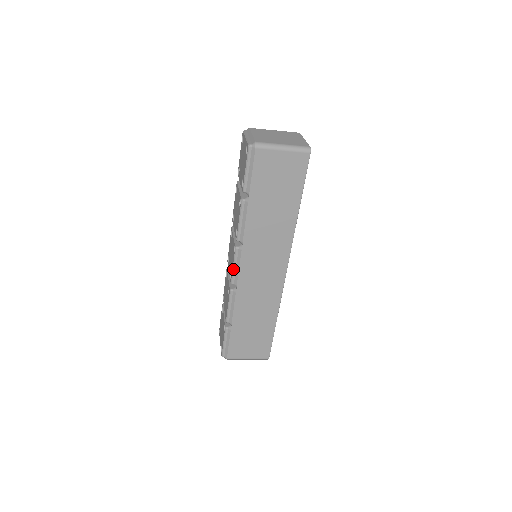
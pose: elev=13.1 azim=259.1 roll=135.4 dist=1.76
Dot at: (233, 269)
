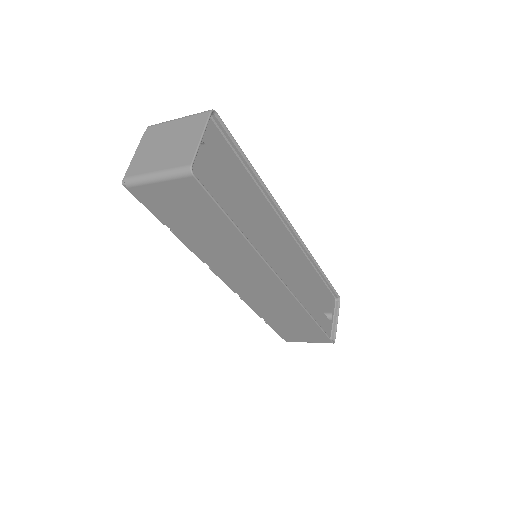
Dot at: occluded
